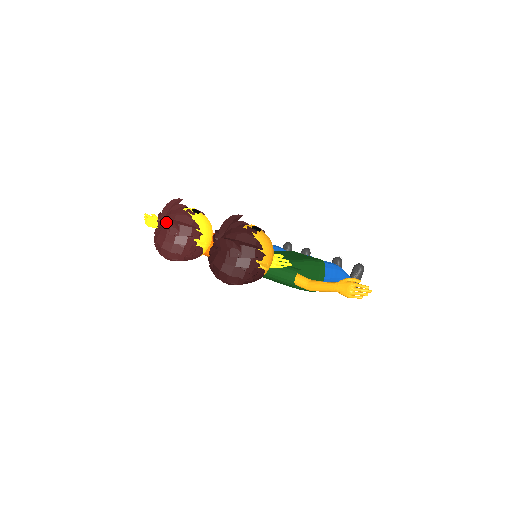
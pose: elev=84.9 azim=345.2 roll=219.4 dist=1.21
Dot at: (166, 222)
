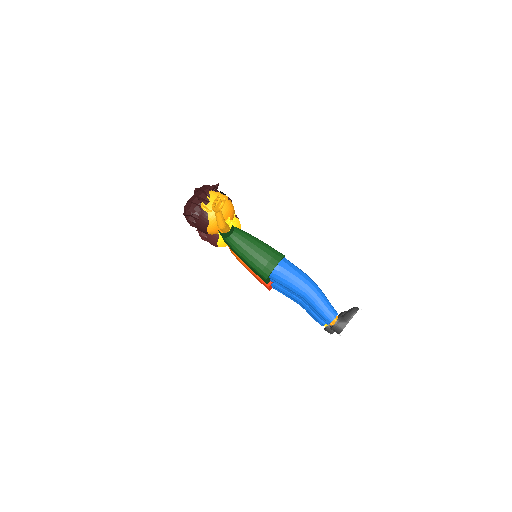
Dot at: occluded
